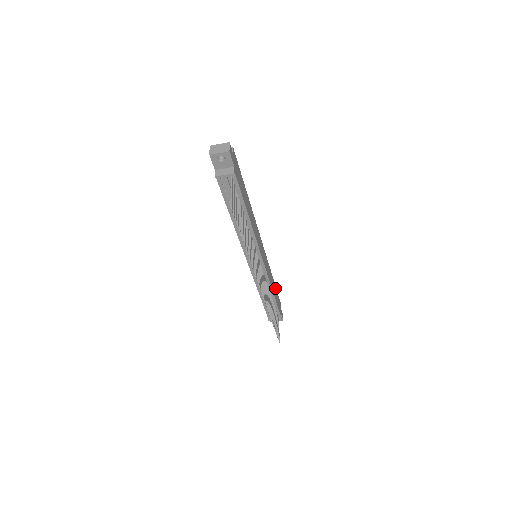
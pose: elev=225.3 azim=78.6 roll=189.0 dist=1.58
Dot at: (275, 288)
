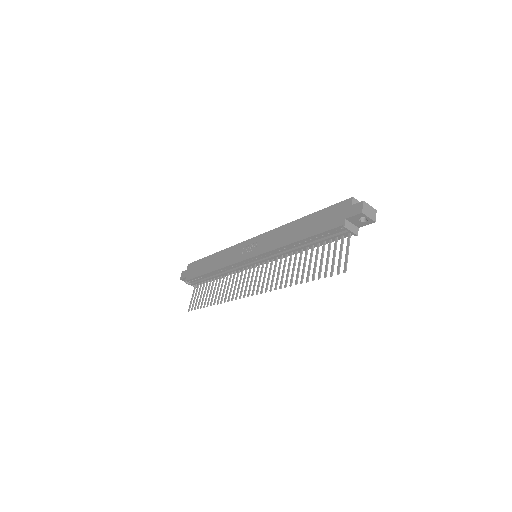
Dot at: occluded
